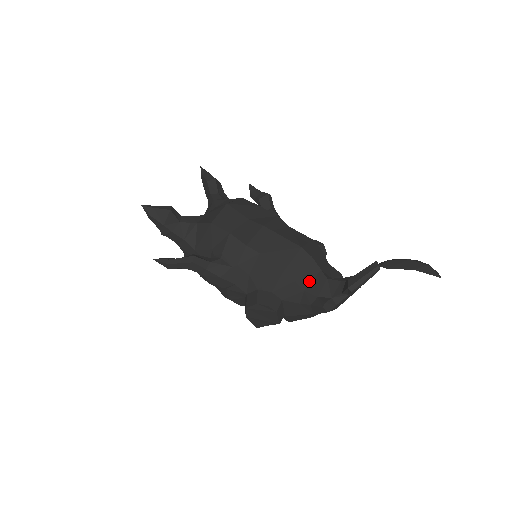
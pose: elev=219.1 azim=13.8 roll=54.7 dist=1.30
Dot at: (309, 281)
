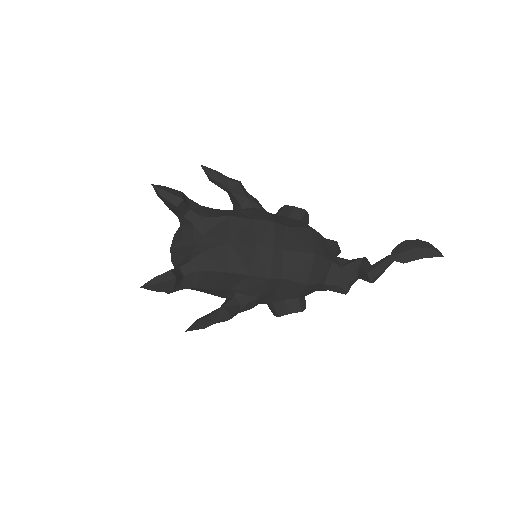
Dot at: (326, 275)
